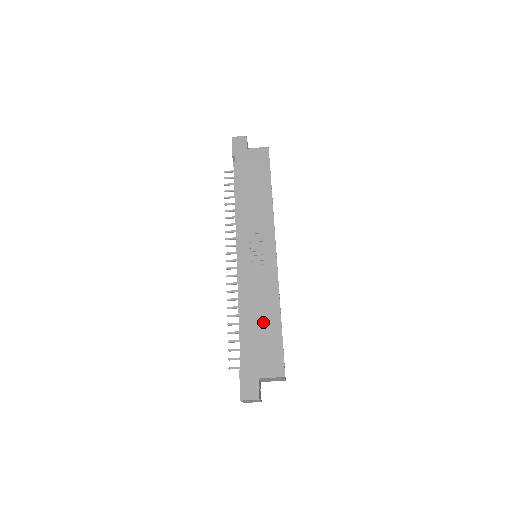
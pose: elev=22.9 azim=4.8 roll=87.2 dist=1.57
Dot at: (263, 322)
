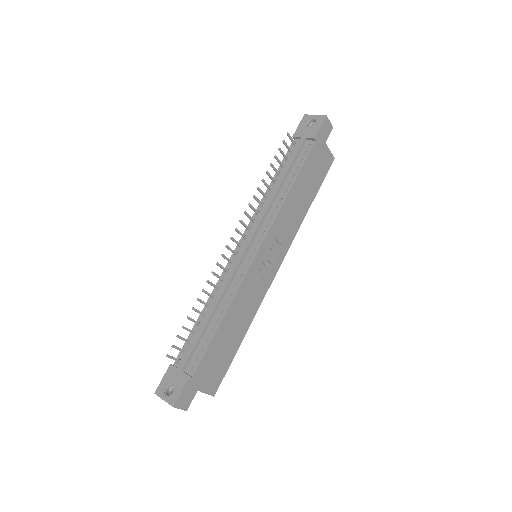
Dot at: (231, 337)
